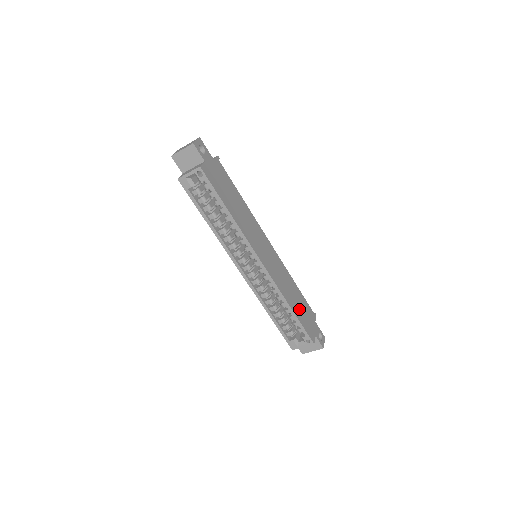
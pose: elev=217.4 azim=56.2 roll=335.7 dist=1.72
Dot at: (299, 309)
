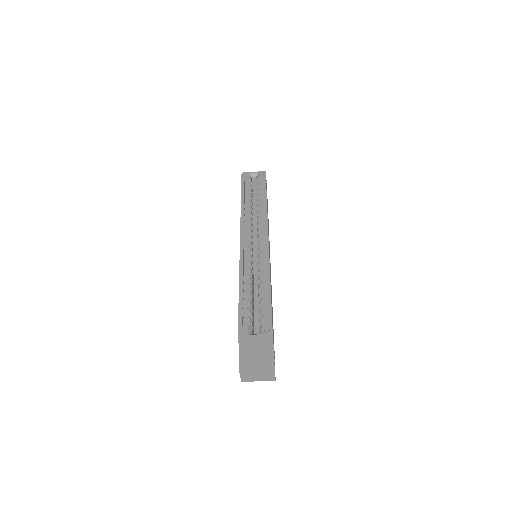
Dot at: occluded
